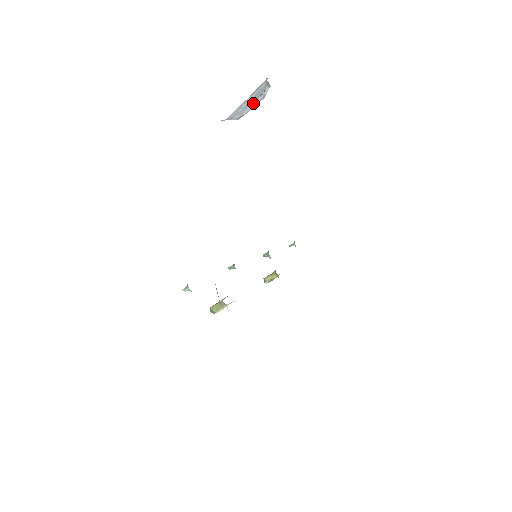
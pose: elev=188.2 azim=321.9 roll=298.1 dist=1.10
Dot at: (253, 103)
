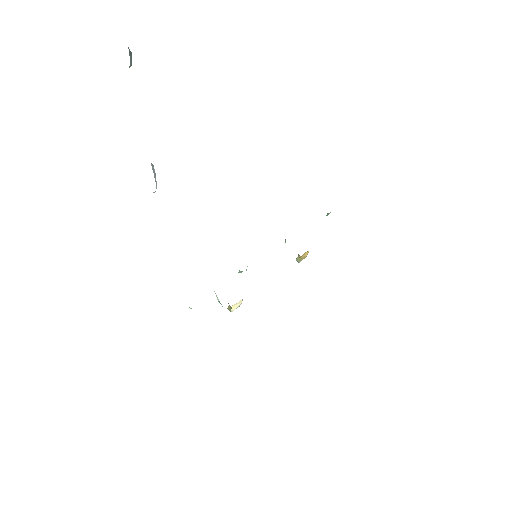
Dot at: (155, 178)
